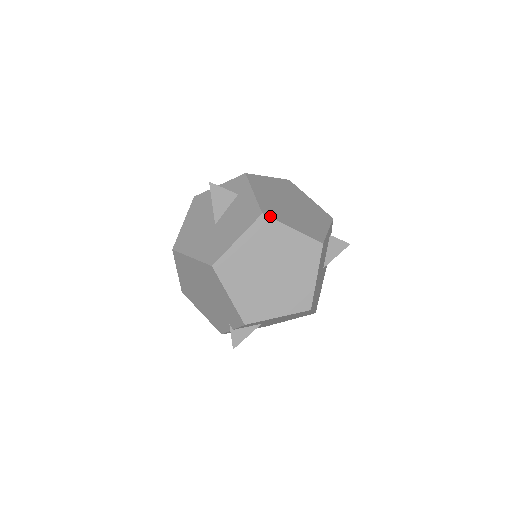
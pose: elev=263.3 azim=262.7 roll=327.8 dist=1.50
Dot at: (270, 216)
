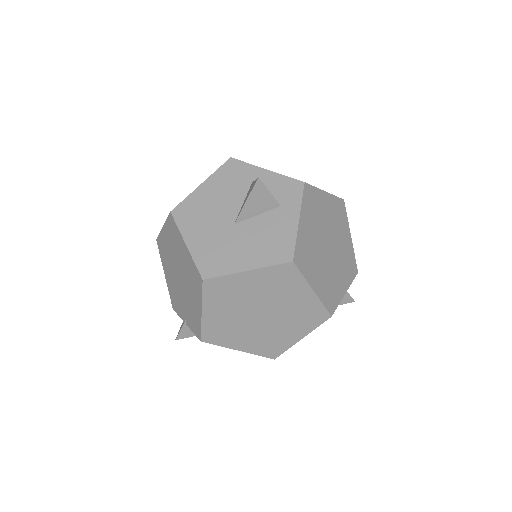
Dot at: (299, 267)
